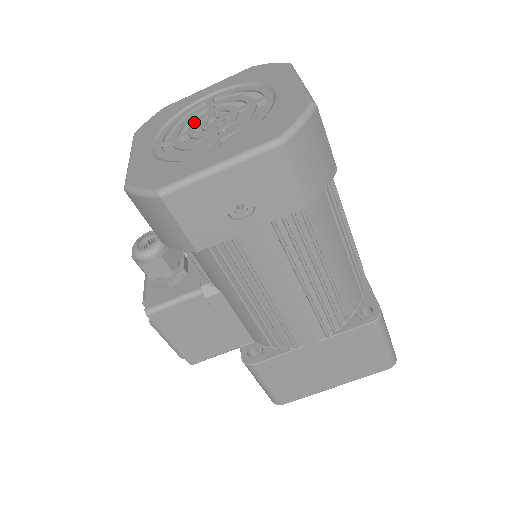
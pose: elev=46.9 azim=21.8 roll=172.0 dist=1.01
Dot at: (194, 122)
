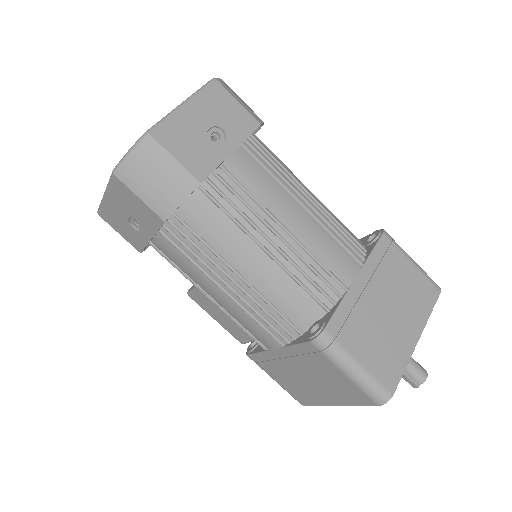
Dot at: occluded
